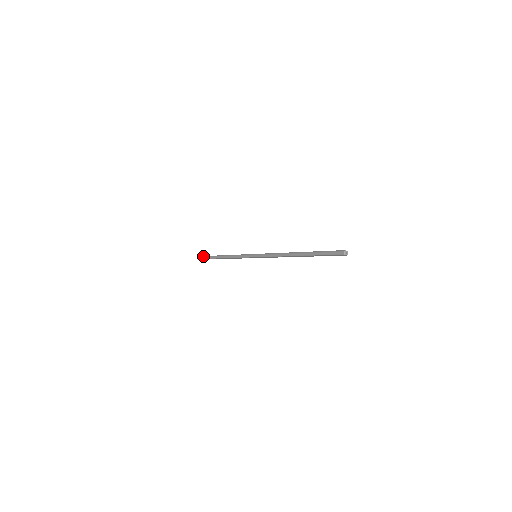
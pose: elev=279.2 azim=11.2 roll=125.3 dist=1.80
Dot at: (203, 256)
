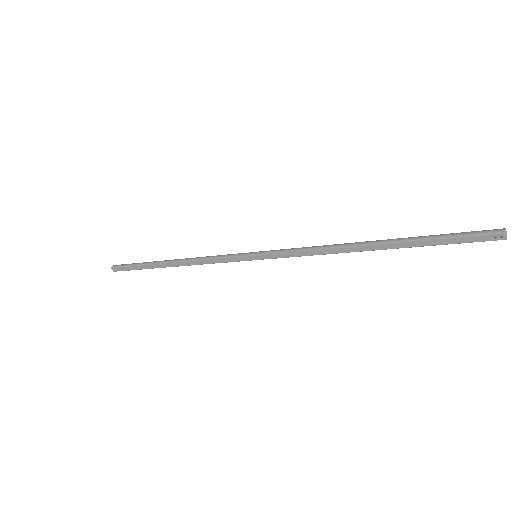
Dot at: occluded
